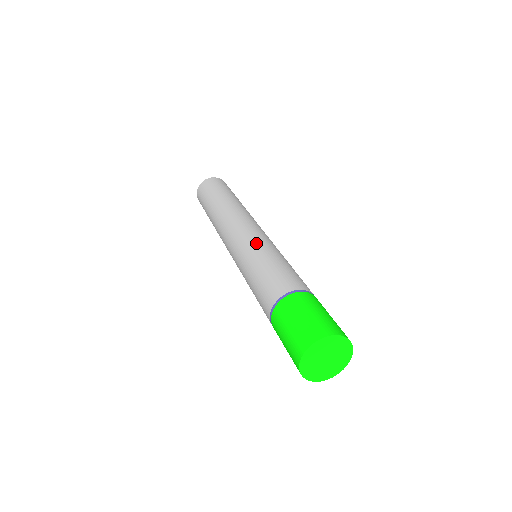
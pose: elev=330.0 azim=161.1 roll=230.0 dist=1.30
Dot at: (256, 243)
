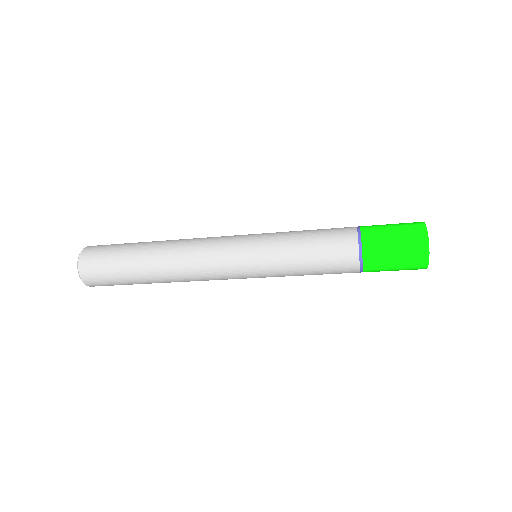
Dot at: occluded
